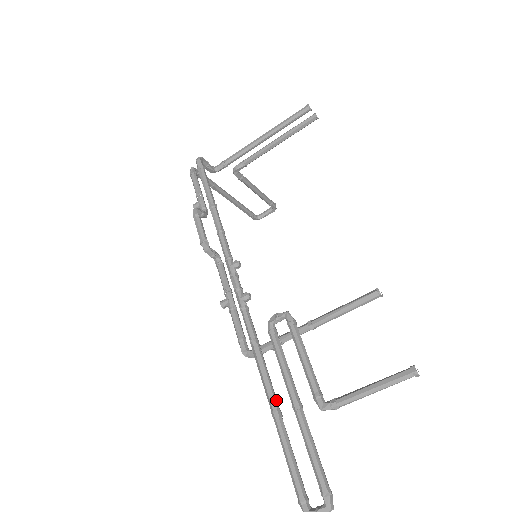
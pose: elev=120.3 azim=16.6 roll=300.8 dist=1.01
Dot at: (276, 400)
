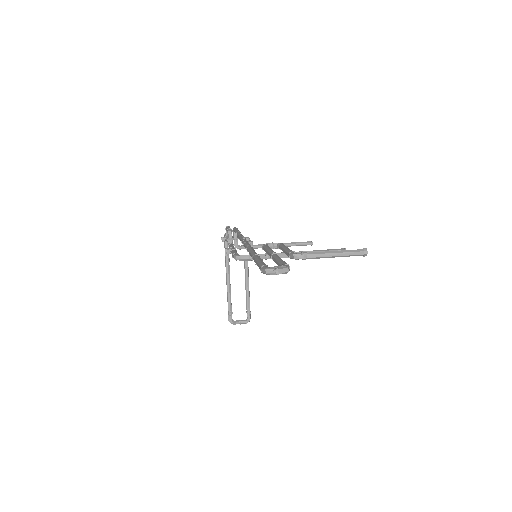
Dot at: occluded
